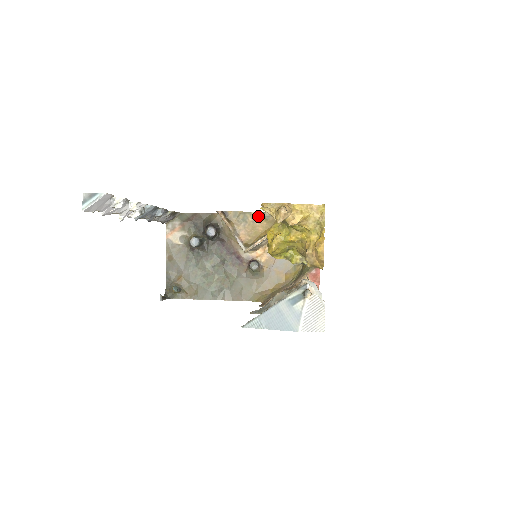
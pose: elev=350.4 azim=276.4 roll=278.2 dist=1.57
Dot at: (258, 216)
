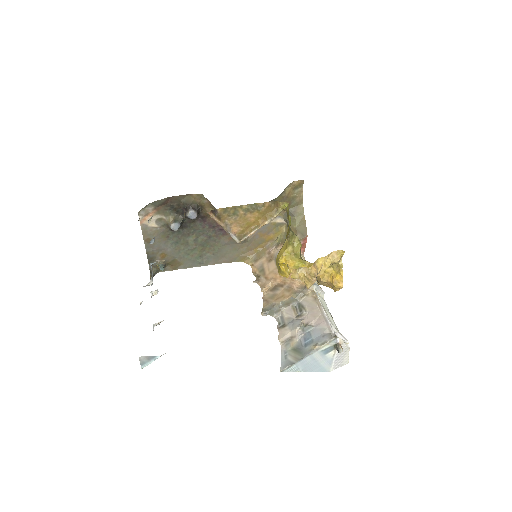
Dot at: (250, 208)
